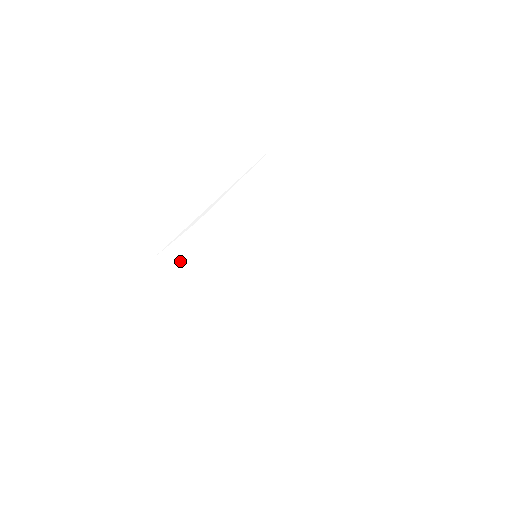
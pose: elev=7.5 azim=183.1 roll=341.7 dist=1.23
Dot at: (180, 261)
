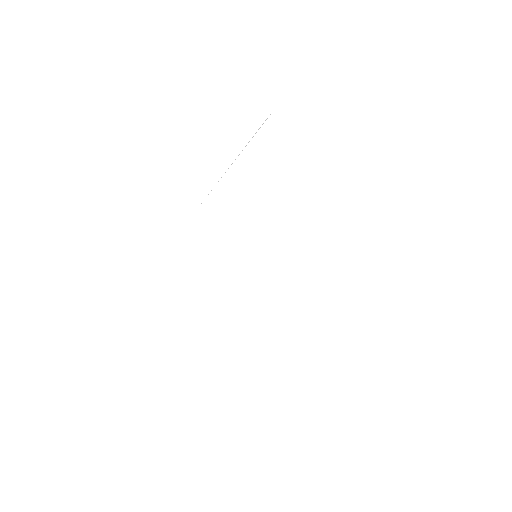
Dot at: (174, 268)
